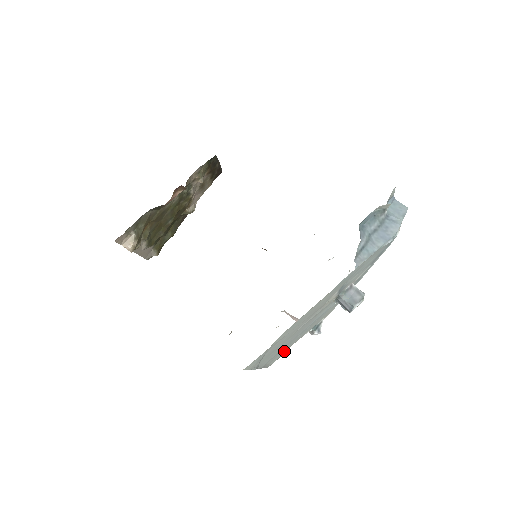
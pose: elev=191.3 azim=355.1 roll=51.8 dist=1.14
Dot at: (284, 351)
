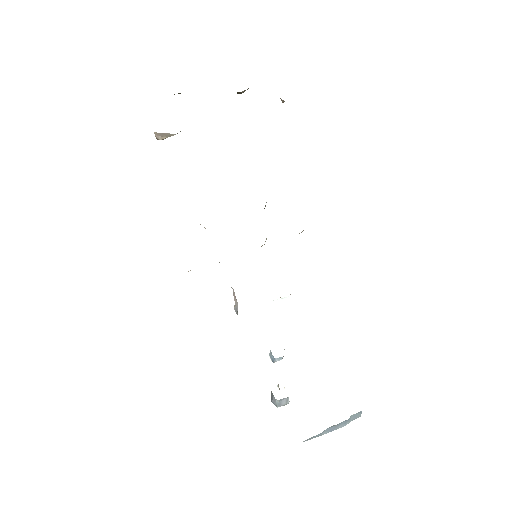
Dot at: occluded
